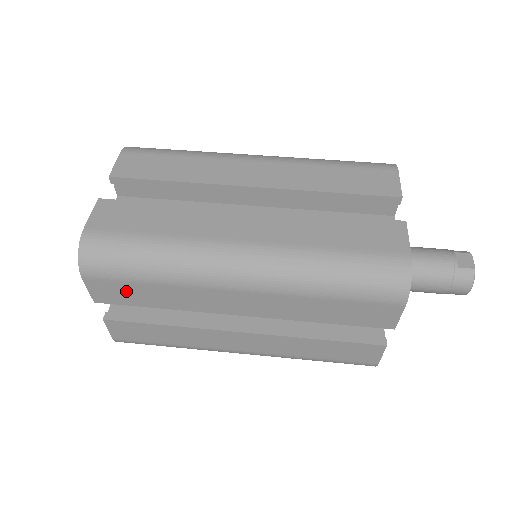
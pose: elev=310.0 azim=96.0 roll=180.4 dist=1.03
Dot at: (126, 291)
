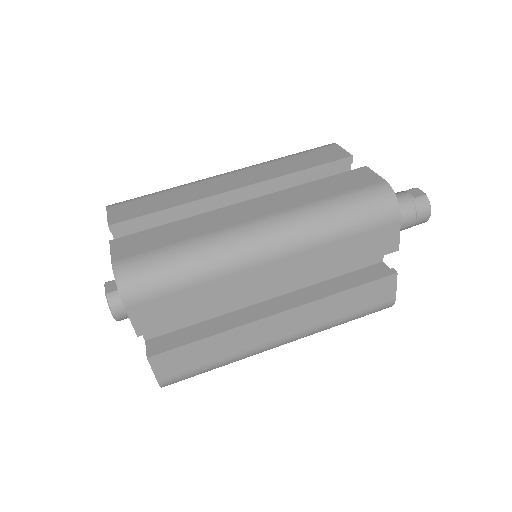
Dot at: (168, 307)
